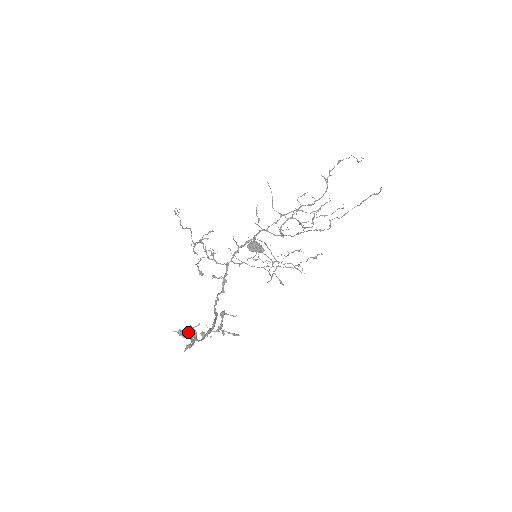
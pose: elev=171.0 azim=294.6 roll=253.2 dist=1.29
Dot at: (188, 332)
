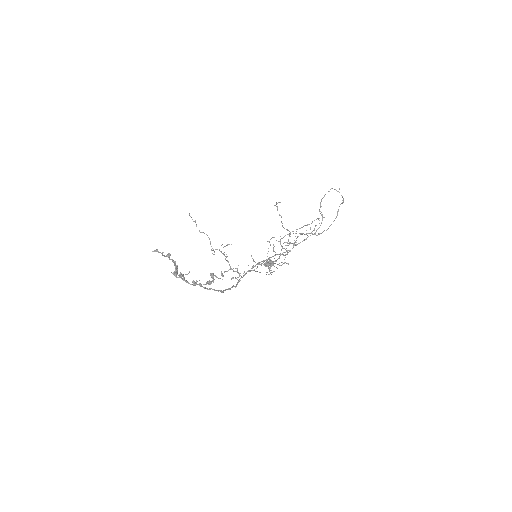
Dot at: (175, 267)
